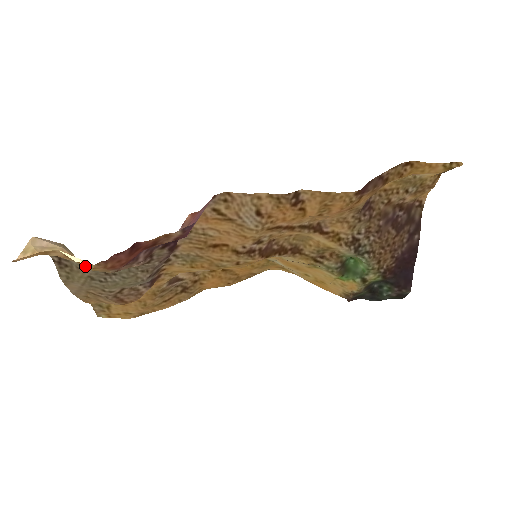
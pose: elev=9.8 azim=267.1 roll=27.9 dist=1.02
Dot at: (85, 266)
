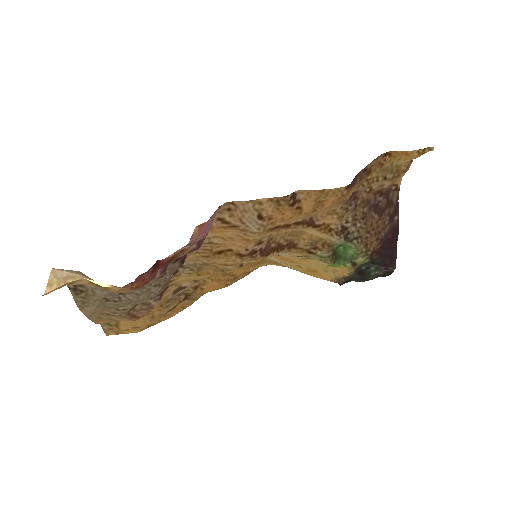
Dot at: (109, 290)
